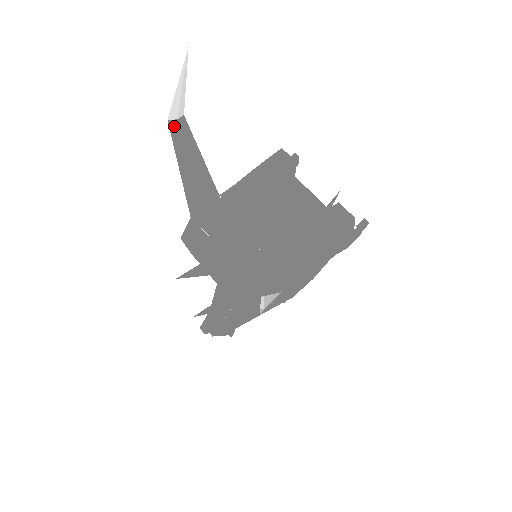
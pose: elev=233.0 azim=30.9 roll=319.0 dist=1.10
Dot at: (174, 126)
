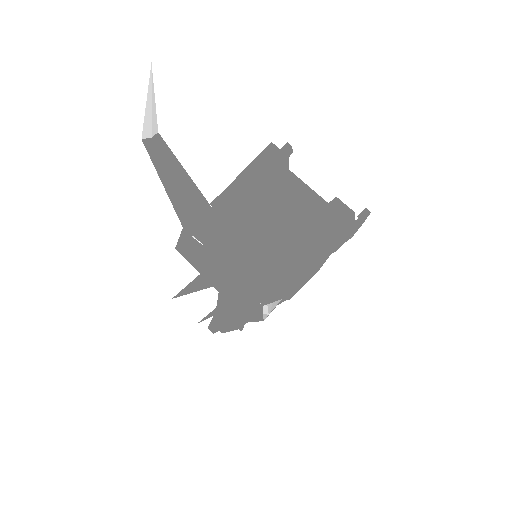
Dot at: (149, 144)
